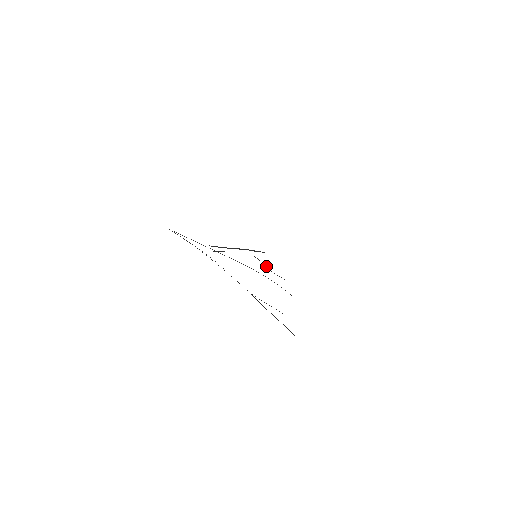
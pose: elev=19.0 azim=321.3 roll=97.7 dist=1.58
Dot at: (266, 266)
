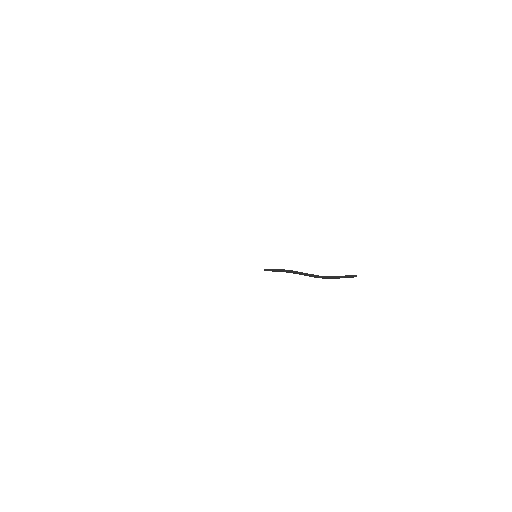
Dot at: (303, 274)
